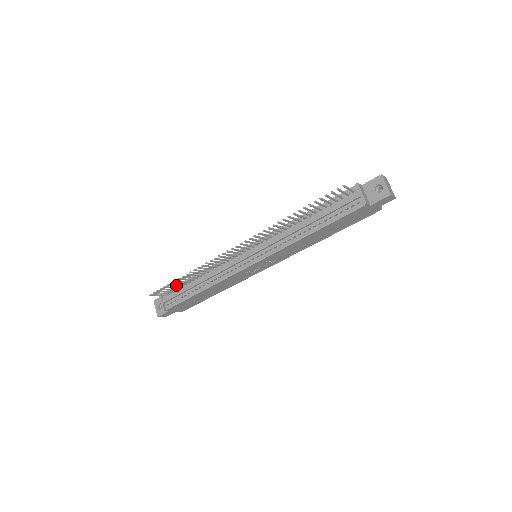
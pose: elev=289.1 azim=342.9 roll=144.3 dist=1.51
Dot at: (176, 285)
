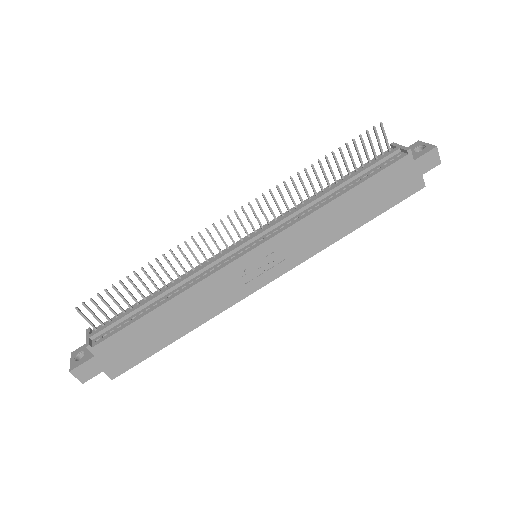
Dot at: occluded
